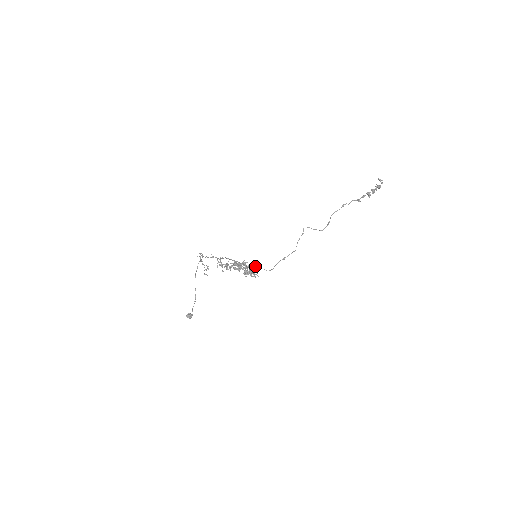
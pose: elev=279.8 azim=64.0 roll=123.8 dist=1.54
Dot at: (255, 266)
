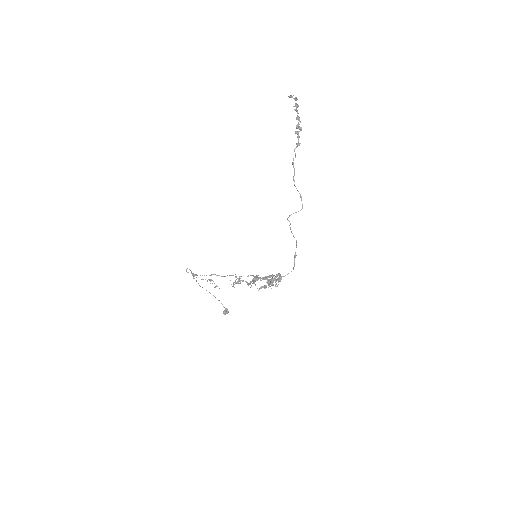
Dot at: (278, 278)
